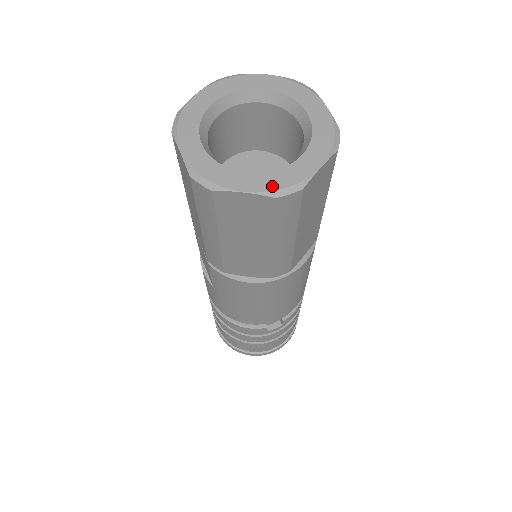
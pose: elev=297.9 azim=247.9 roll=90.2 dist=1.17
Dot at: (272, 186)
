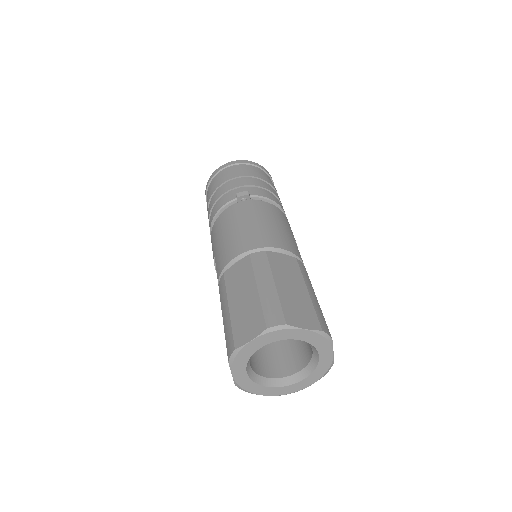
Dot at: (280, 394)
